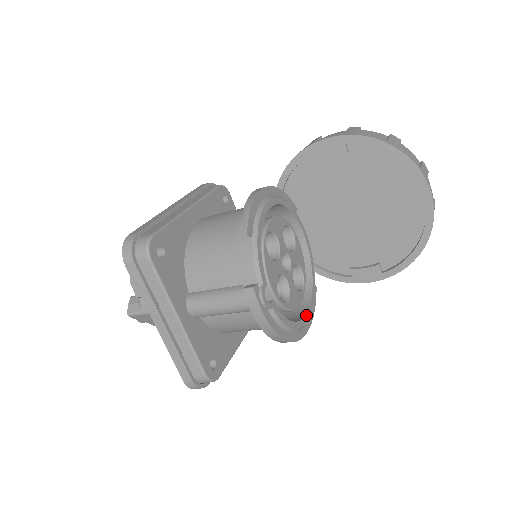
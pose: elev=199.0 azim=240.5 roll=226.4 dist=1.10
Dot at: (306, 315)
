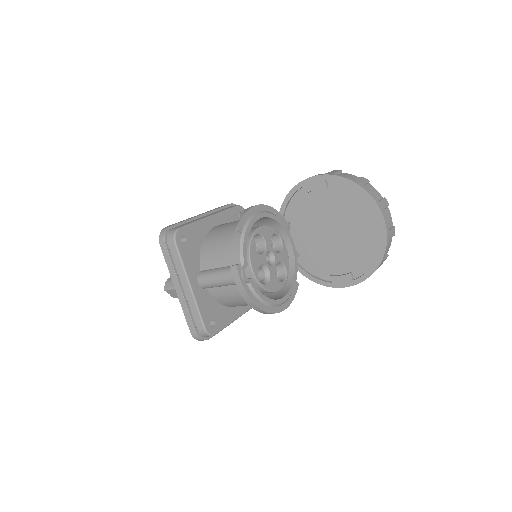
Dot at: (282, 298)
